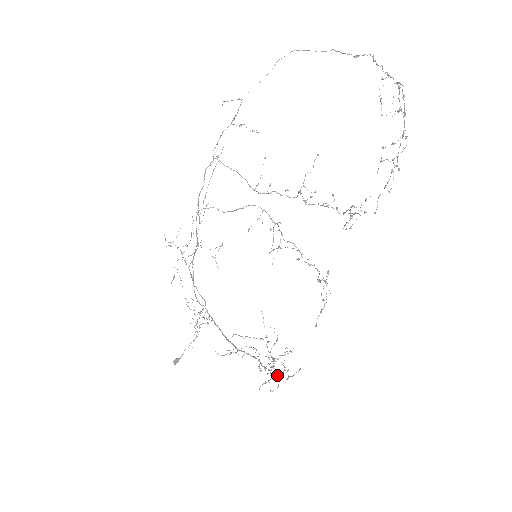
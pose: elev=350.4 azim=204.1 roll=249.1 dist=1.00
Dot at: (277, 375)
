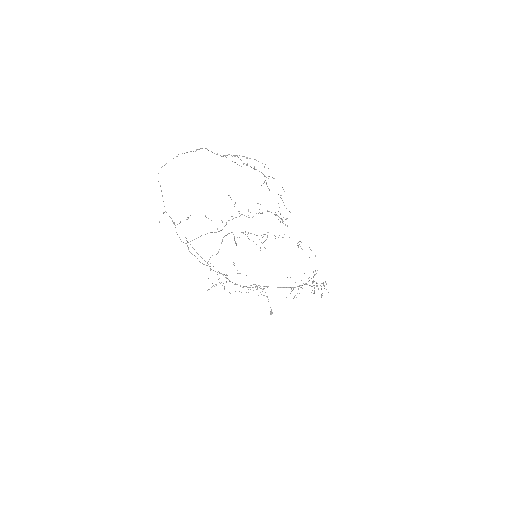
Dot at: occluded
